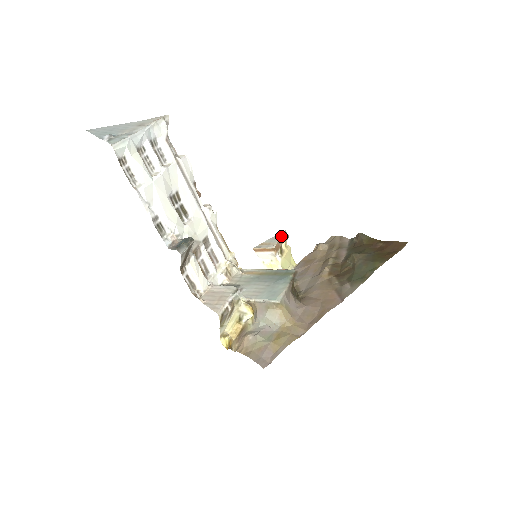
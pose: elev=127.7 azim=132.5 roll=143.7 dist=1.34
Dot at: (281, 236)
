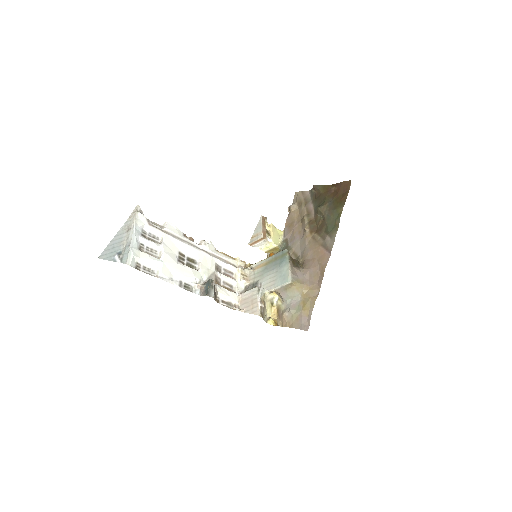
Dot at: (261, 223)
